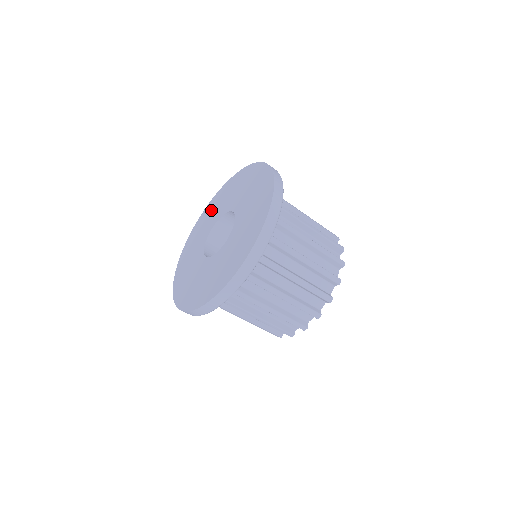
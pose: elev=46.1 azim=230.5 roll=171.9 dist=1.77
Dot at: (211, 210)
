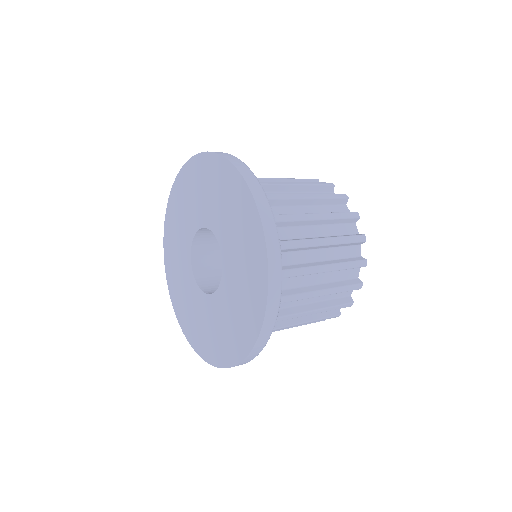
Dot at: (185, 195)
